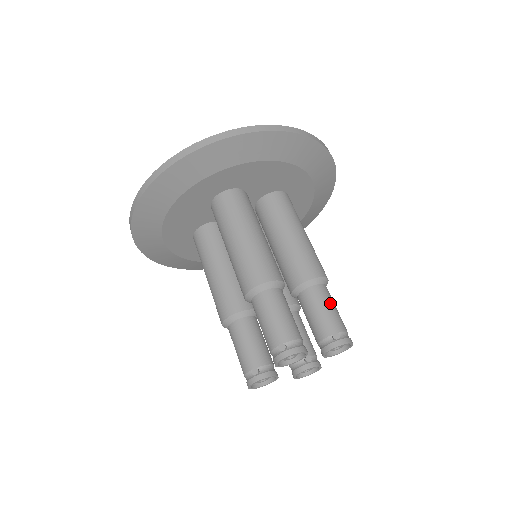
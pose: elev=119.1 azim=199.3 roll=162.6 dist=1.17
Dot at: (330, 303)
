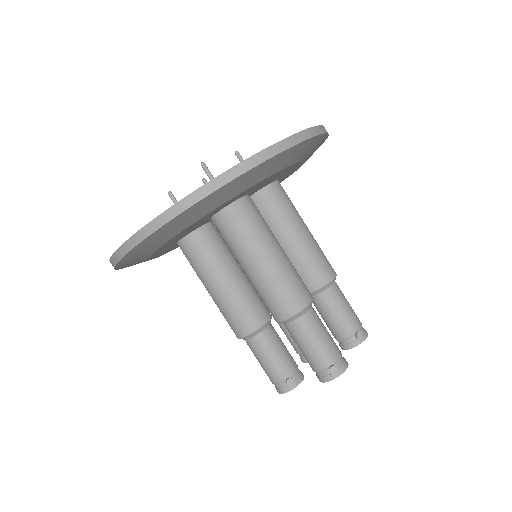
Dot at: (346, 301)
